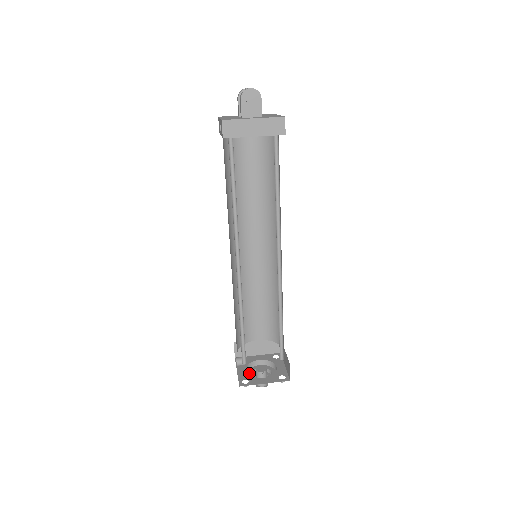
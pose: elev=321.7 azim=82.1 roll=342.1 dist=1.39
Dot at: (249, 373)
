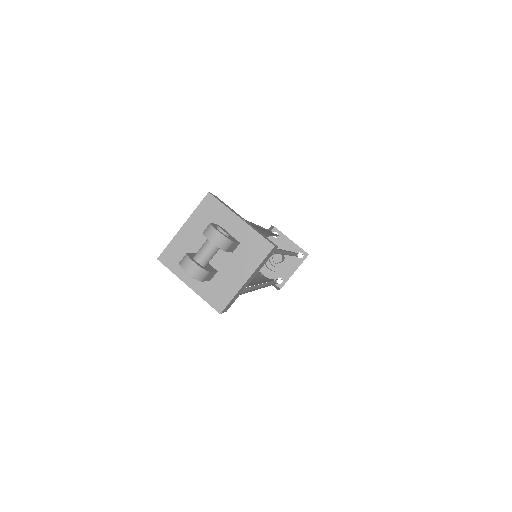
Dot at: occluded
